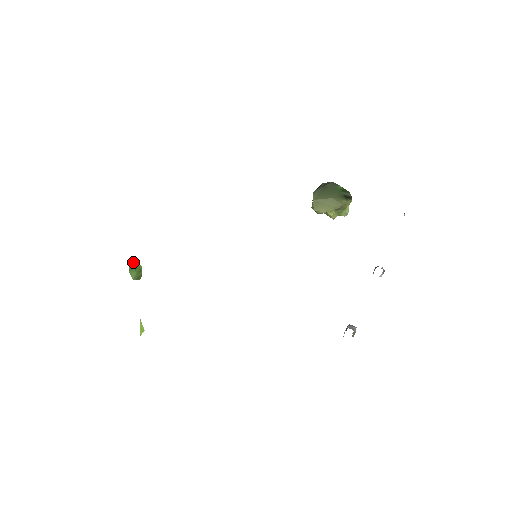
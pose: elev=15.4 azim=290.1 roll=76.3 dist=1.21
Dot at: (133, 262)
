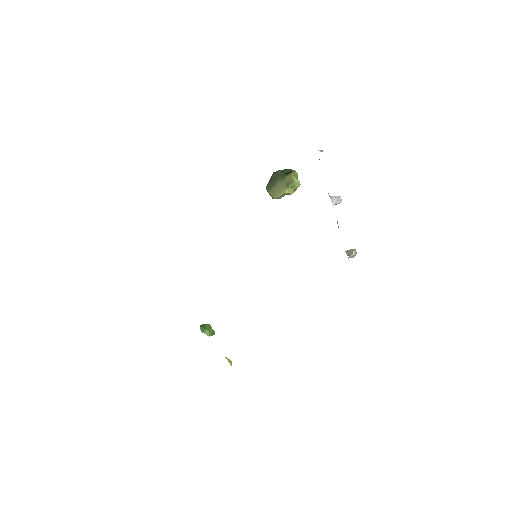
Dot at: (202, 325)
